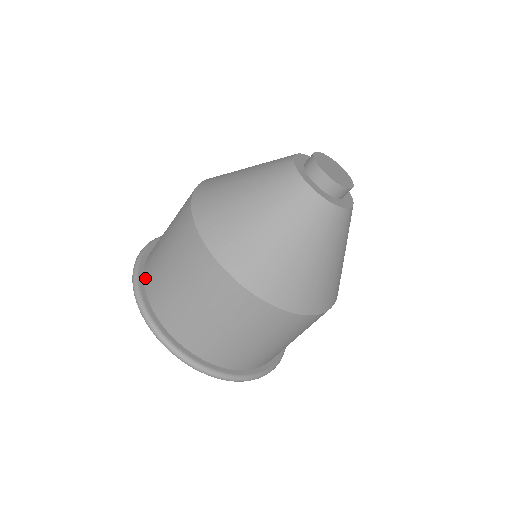
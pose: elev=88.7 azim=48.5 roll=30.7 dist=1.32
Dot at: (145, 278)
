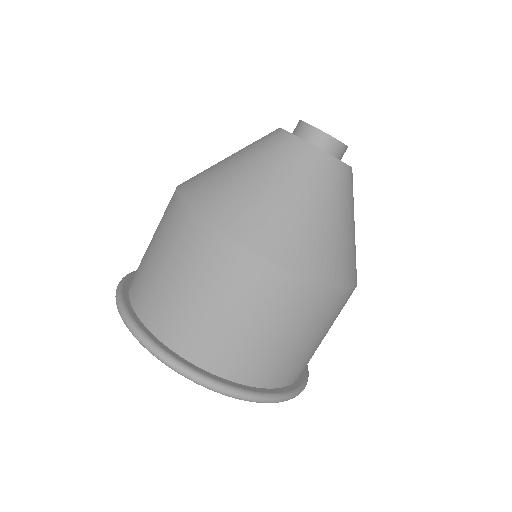
Dot at: (136, 307)
